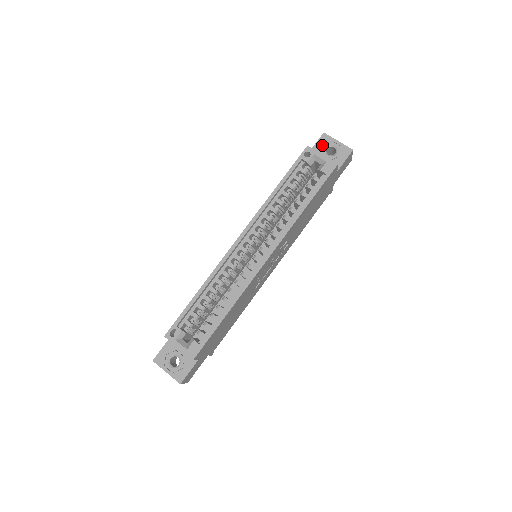
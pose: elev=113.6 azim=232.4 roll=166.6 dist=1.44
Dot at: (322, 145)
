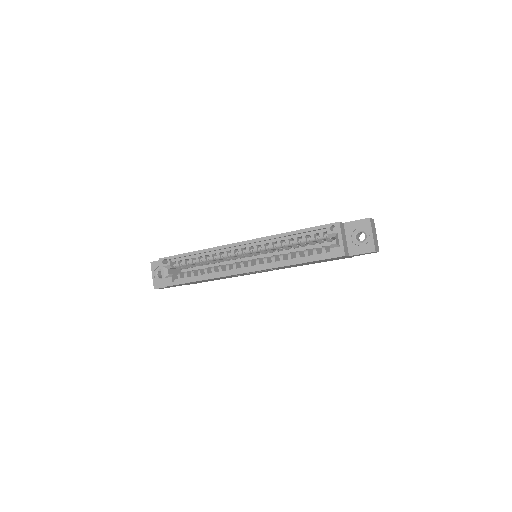
Dot at: (359, 226)
